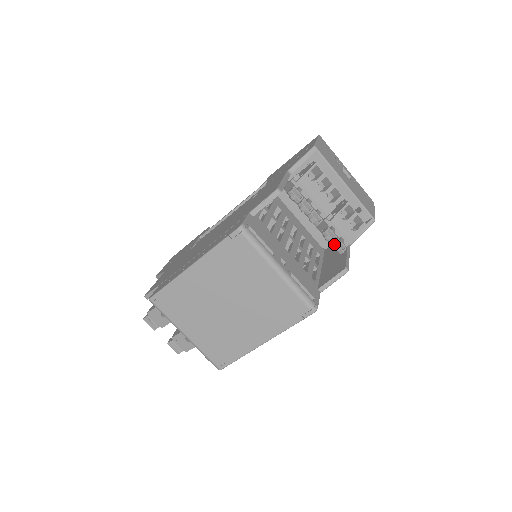
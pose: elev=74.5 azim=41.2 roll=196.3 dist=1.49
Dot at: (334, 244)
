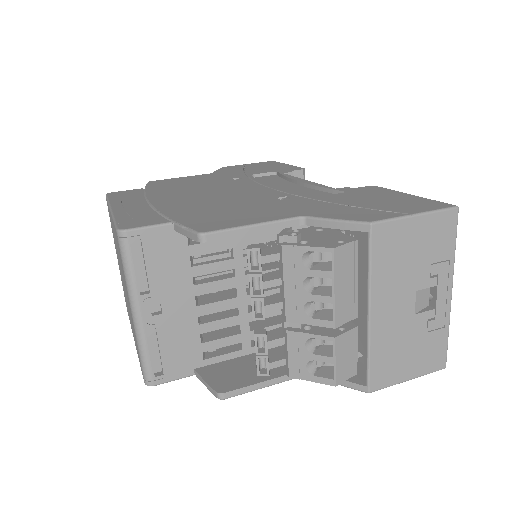
Dot at: (256, 356)
